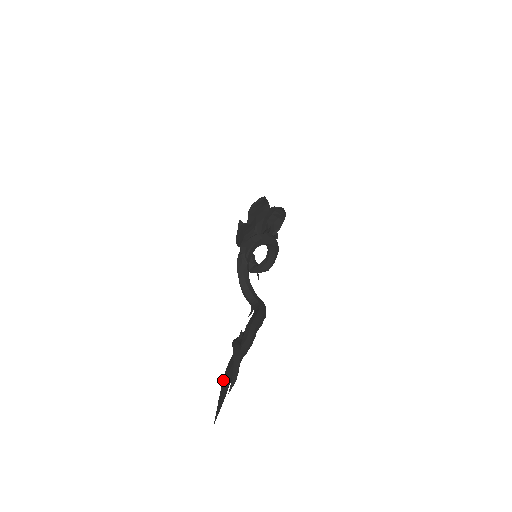
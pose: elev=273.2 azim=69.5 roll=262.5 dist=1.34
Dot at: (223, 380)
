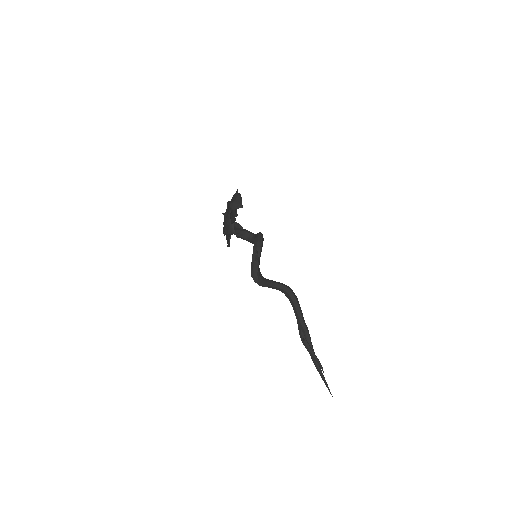
Dot at: (317, 369)
